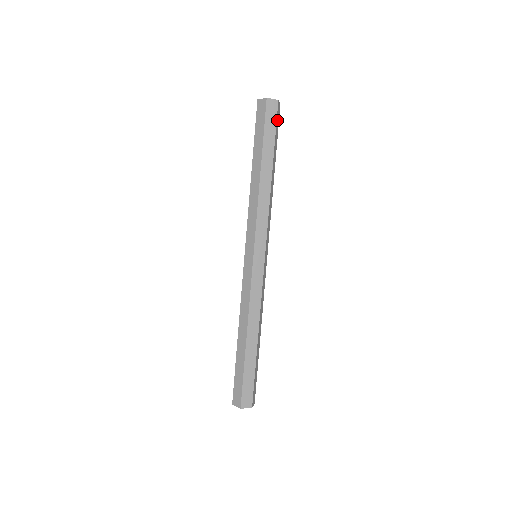
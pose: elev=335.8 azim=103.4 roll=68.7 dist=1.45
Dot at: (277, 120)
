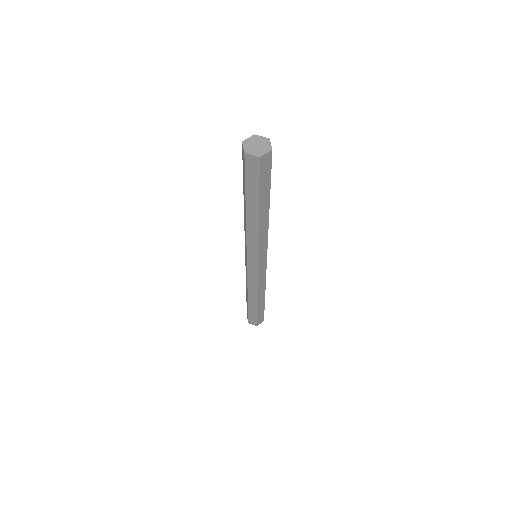
Dot at: (270, 164)
